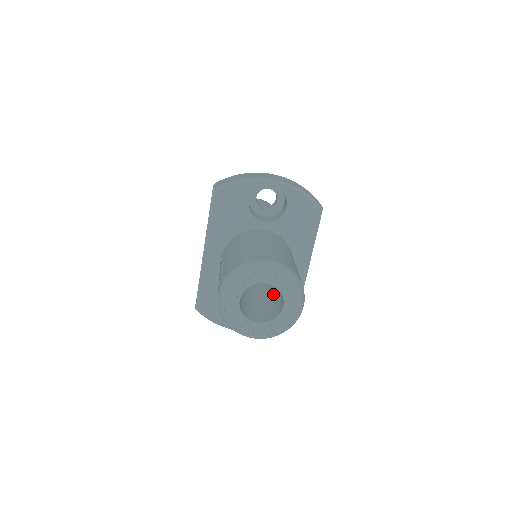
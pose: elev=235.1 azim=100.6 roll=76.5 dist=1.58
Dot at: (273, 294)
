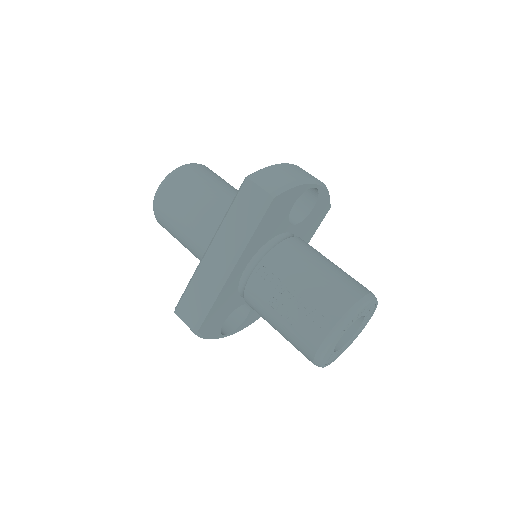
Dot at: occluded
